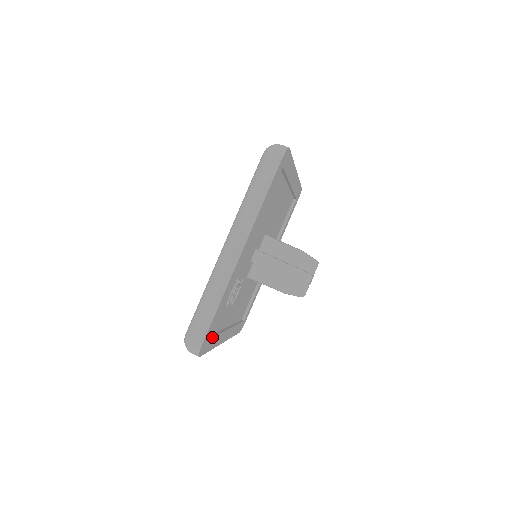
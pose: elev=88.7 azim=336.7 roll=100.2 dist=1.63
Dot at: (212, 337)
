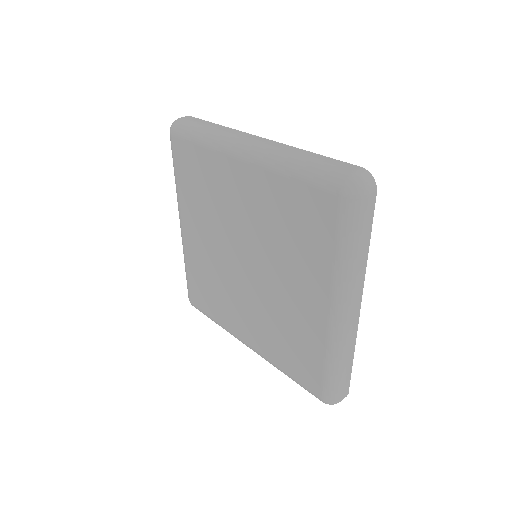
Dot at: occluded
